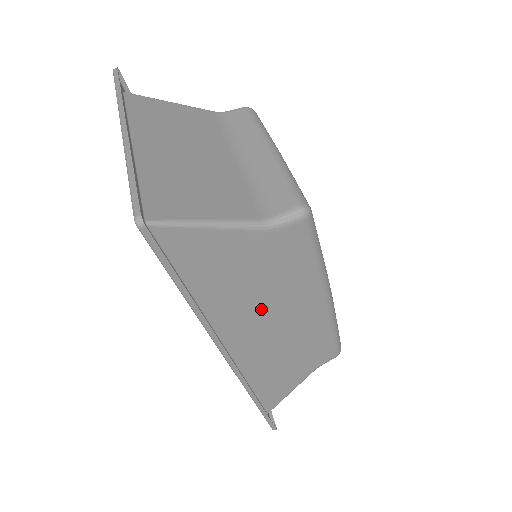
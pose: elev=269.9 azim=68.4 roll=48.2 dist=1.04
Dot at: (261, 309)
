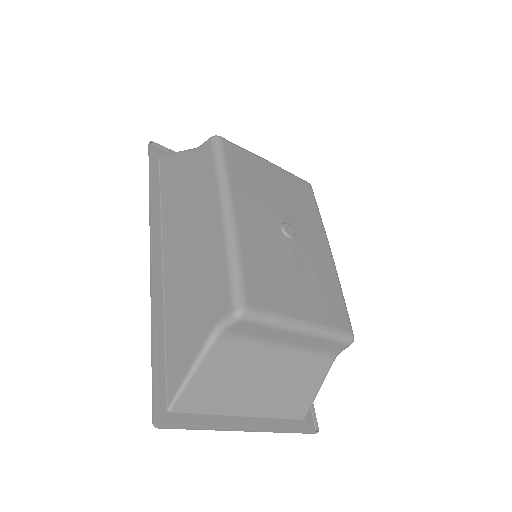
Dot at: occluded
